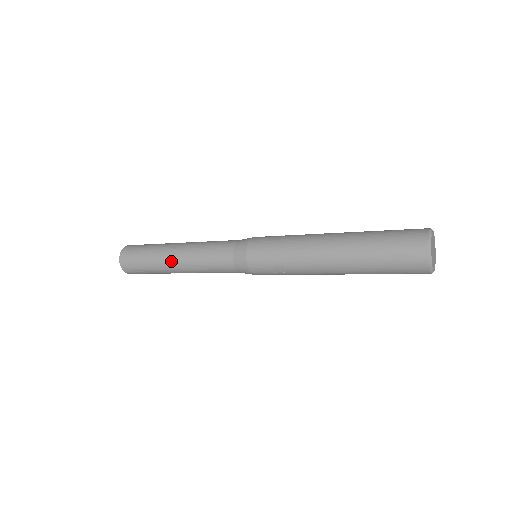
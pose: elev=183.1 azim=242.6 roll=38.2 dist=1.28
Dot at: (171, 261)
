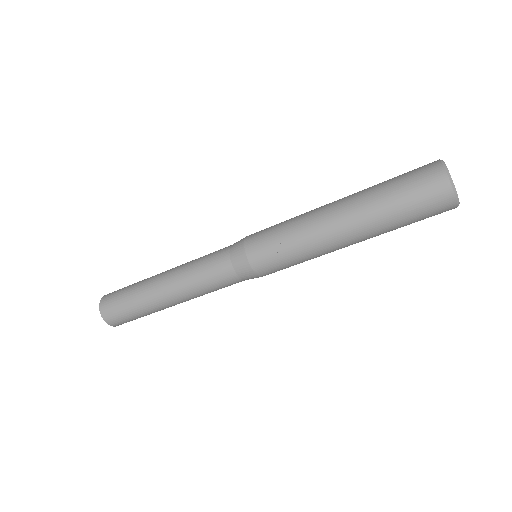
Dot at: (159, 280)
